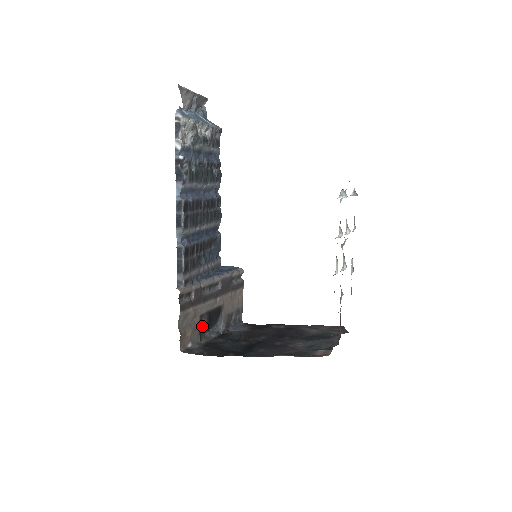
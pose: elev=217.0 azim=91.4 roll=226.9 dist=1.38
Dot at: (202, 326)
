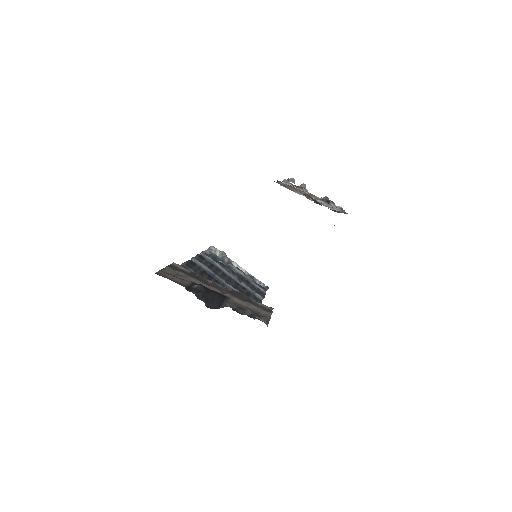
Dot at: (193, 287)
